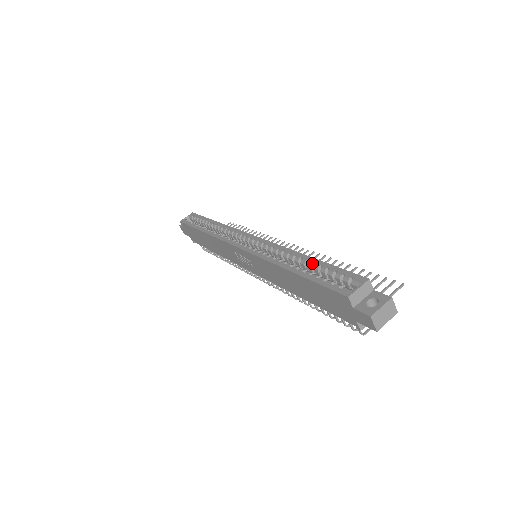
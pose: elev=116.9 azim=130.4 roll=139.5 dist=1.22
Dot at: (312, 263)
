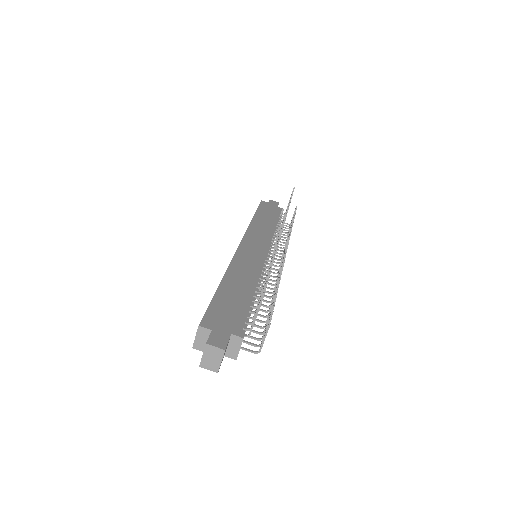
Dot at: occluded
